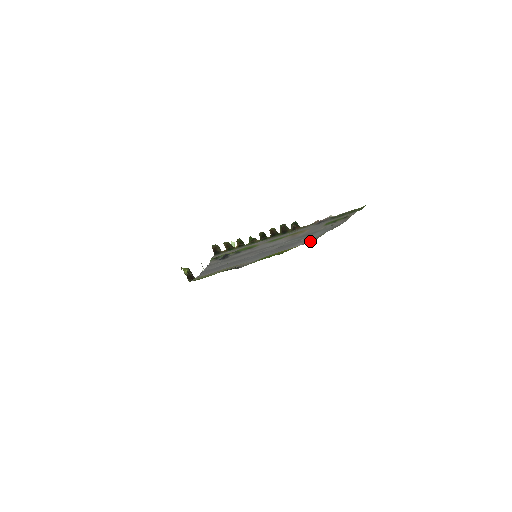
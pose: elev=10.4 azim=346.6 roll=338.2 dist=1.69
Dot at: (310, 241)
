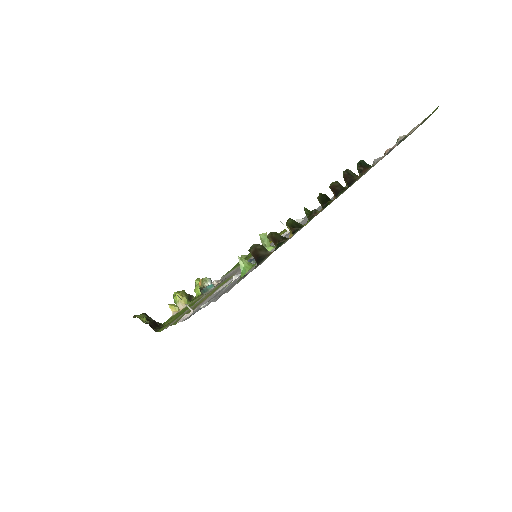
Dot at: occluded
